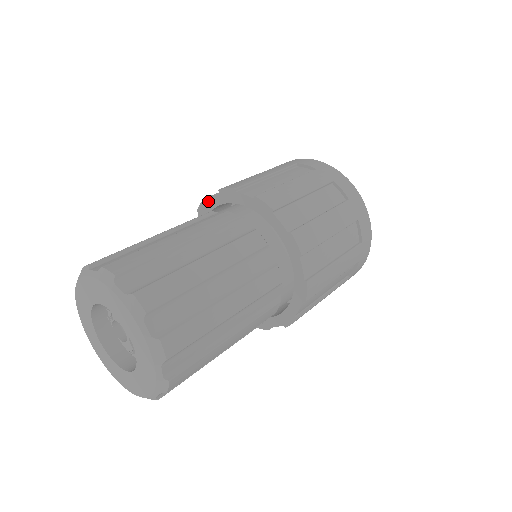
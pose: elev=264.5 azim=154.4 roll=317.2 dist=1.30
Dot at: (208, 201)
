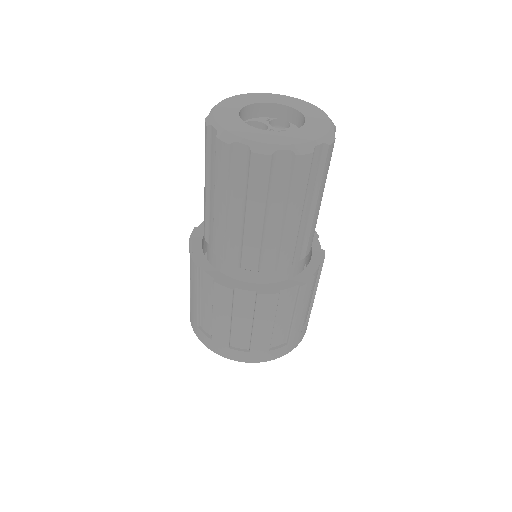
Dot at: (199, 227)
